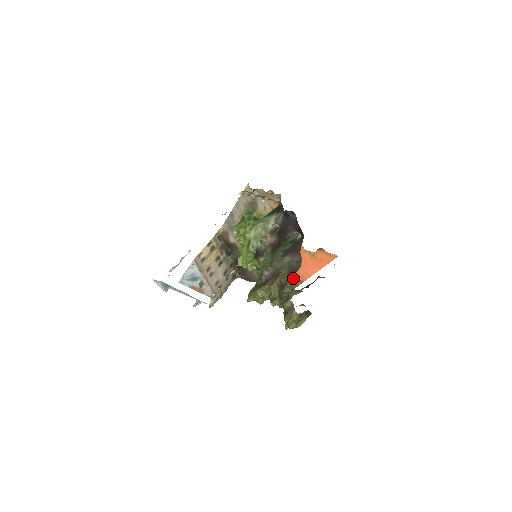
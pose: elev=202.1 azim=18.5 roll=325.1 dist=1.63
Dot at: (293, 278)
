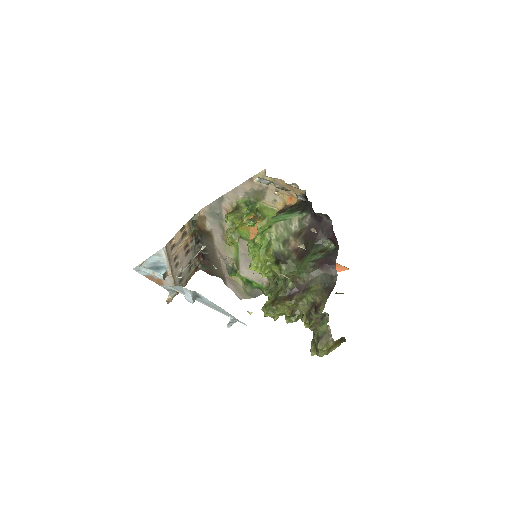
Dot at: occluded
